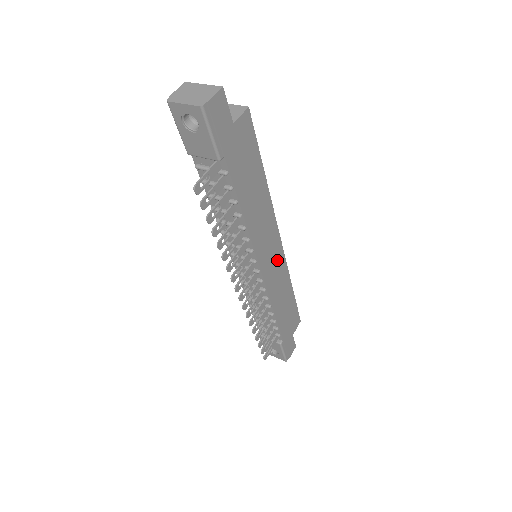
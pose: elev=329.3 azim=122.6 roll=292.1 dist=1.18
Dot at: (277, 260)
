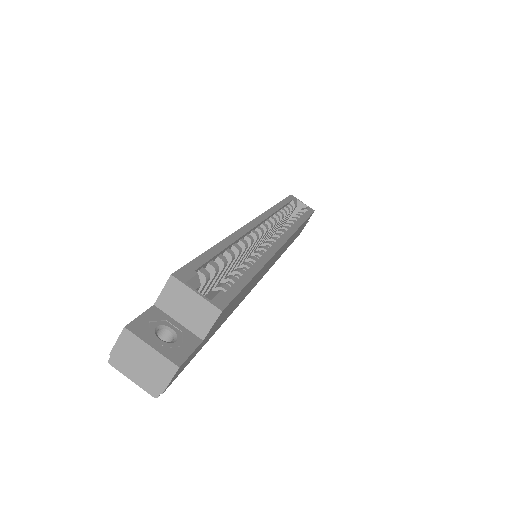
Dot at: (281, 250)
